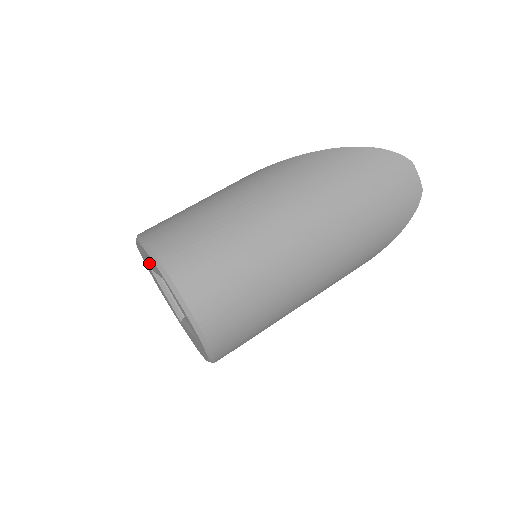
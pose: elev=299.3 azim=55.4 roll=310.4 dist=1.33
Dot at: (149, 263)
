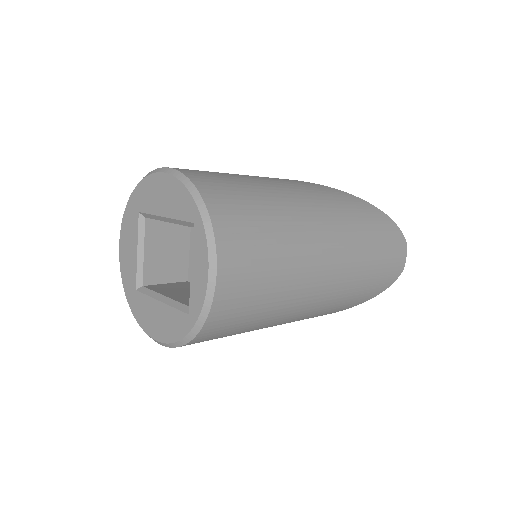
Dot at: (158, 203)
